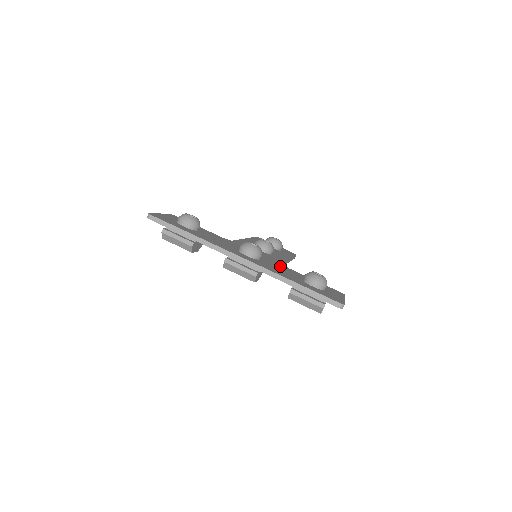
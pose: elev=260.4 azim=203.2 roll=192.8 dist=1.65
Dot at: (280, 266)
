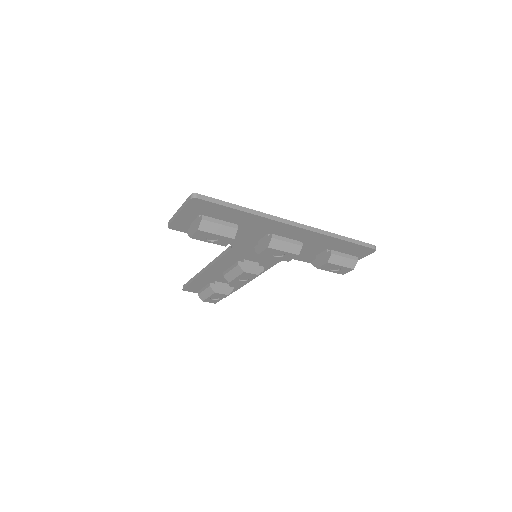
Dot at: occluded
